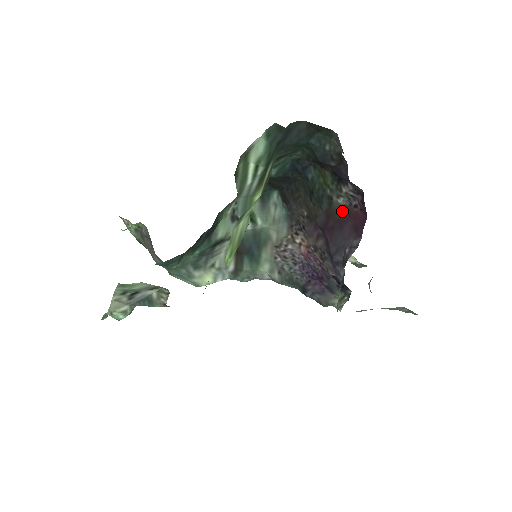
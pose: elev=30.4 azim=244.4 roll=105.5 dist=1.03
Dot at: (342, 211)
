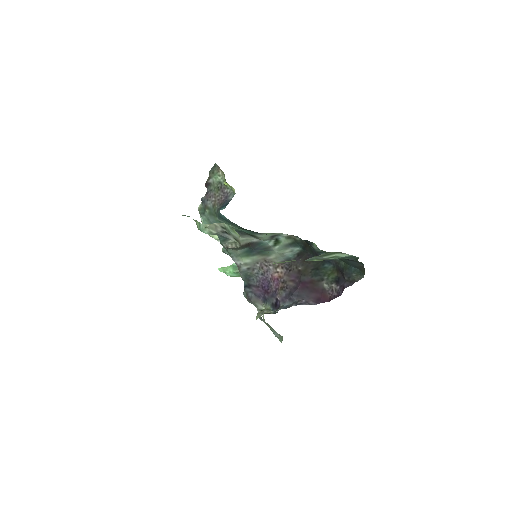
Dot at: (321, 288)
